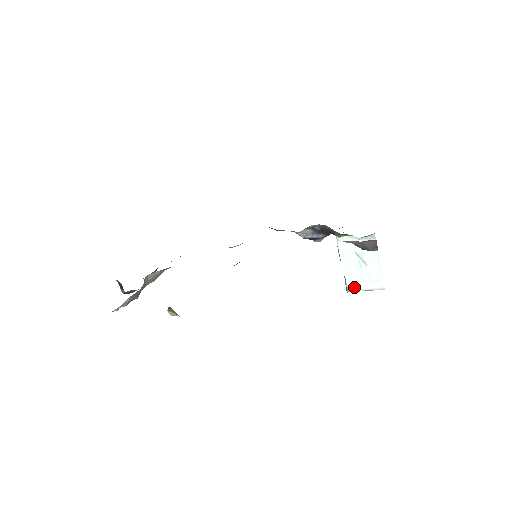
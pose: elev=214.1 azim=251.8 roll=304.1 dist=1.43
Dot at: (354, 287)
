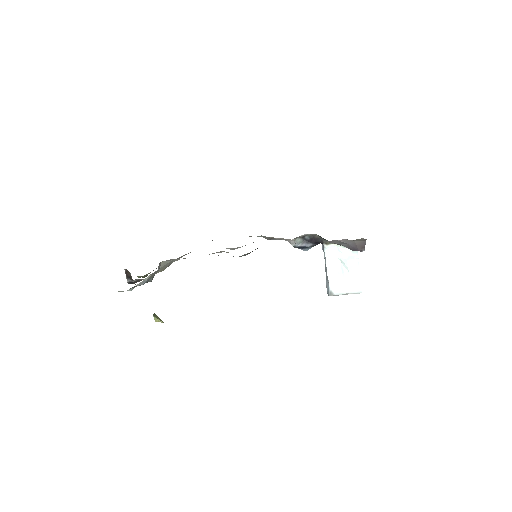
Dot at: (336, 291)
